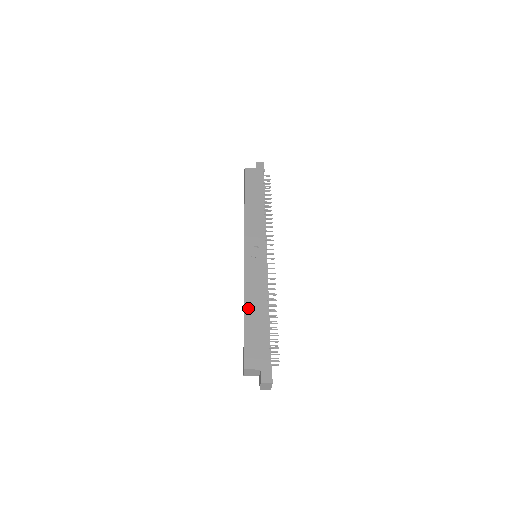
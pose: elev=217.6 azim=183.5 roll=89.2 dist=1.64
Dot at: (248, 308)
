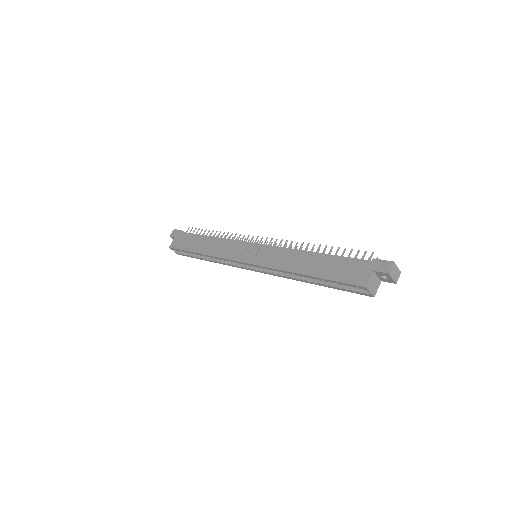
Dot at: (303, 271)
